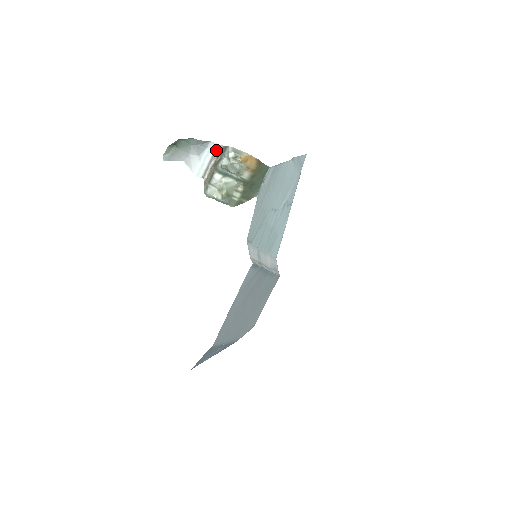
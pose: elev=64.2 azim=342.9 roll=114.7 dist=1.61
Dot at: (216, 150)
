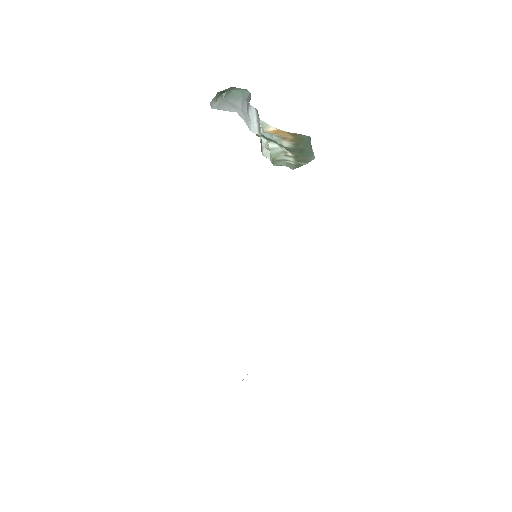
Dot at: (257, 113)
